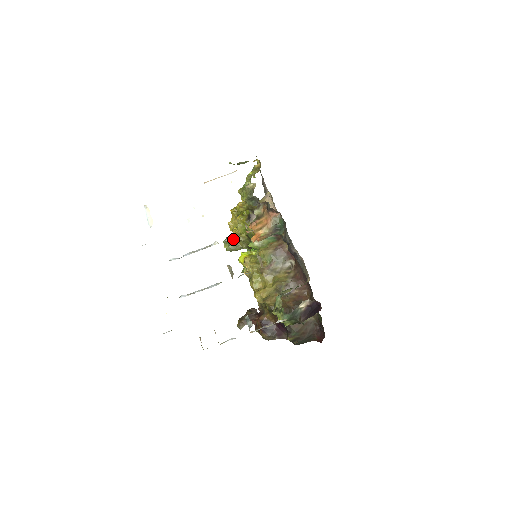
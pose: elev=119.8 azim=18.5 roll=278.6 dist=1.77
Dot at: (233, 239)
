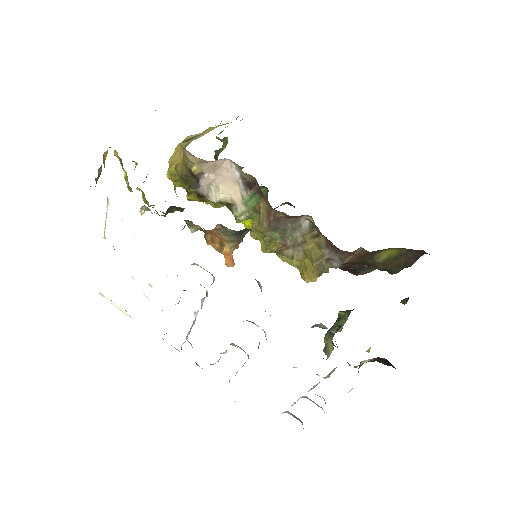
Dot at: occluded
